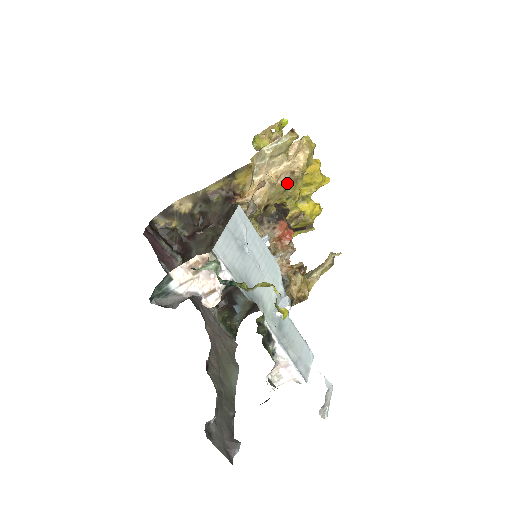
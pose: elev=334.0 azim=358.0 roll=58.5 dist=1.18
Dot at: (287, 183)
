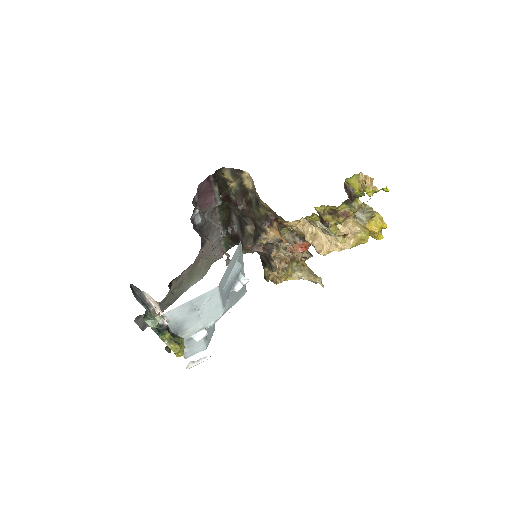
Dot at: occluded
